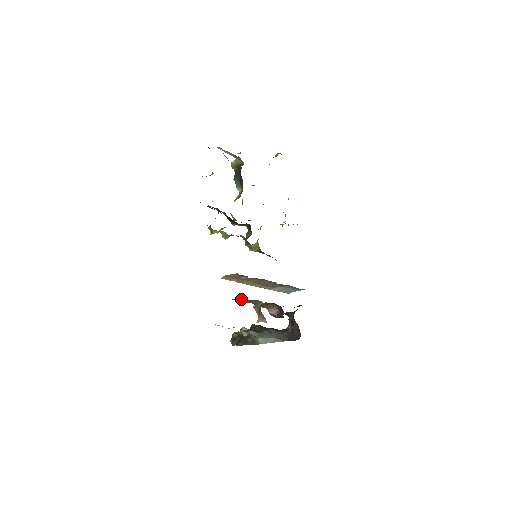
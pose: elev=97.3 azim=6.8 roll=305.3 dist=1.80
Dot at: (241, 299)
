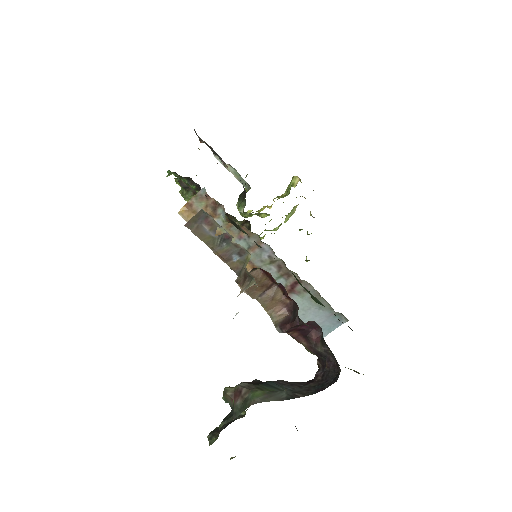
Dot at: (206, 230)
